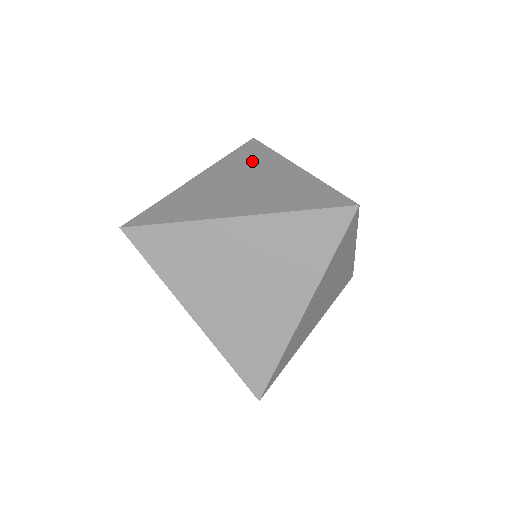
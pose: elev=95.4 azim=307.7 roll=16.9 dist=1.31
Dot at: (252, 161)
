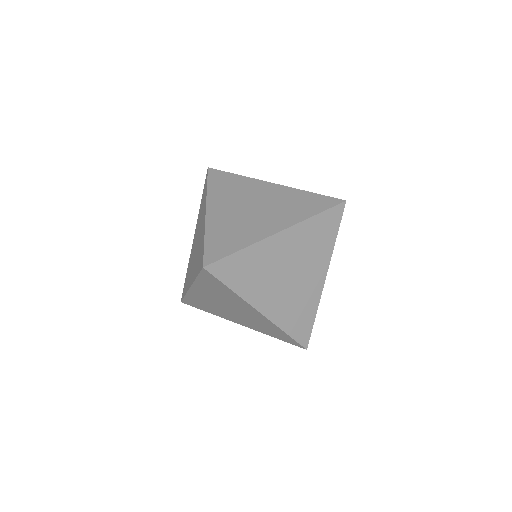
Dot at: (317, 245)
